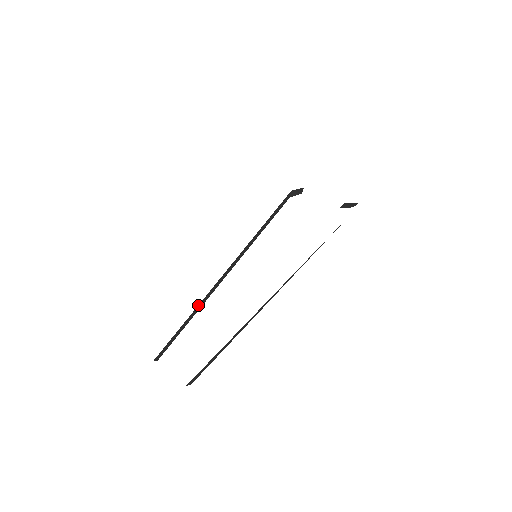
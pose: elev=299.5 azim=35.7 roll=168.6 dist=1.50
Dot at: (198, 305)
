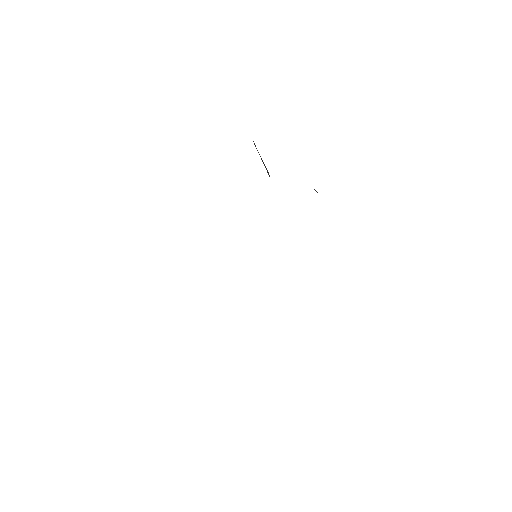
Dot at: occluded
